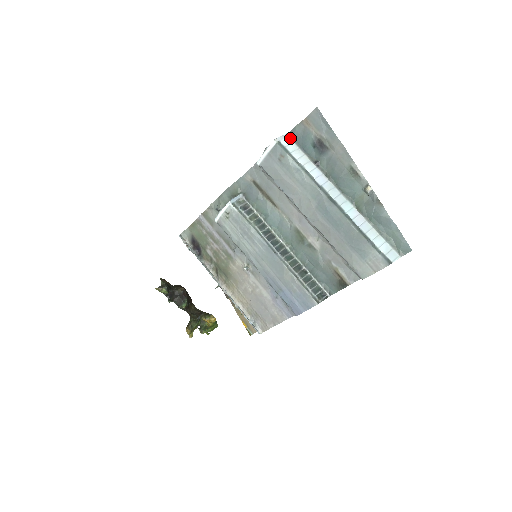
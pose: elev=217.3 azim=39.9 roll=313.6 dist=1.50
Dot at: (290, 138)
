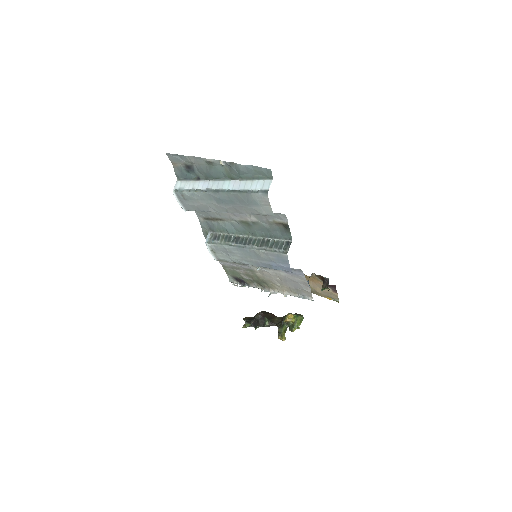
Dot at: (179, 181)
